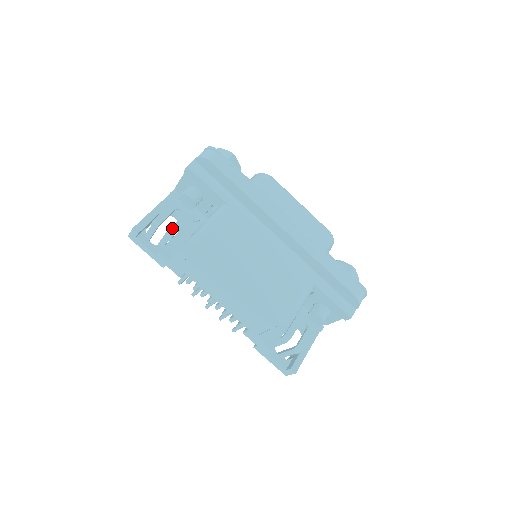
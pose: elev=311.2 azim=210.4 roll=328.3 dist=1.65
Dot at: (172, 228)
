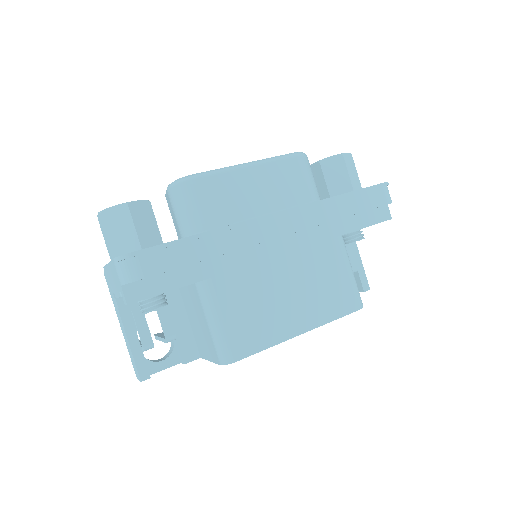
Dot at: (166, 333)
